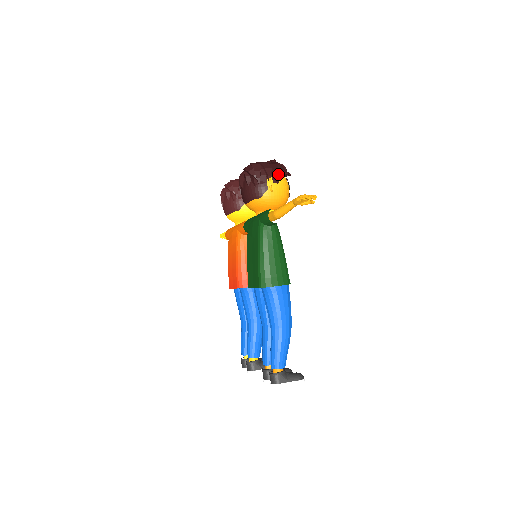
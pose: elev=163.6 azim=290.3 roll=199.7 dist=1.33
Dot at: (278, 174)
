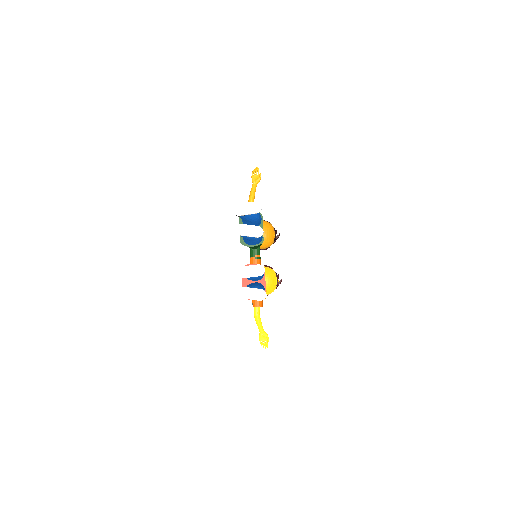
Dot at: (264, 220)
